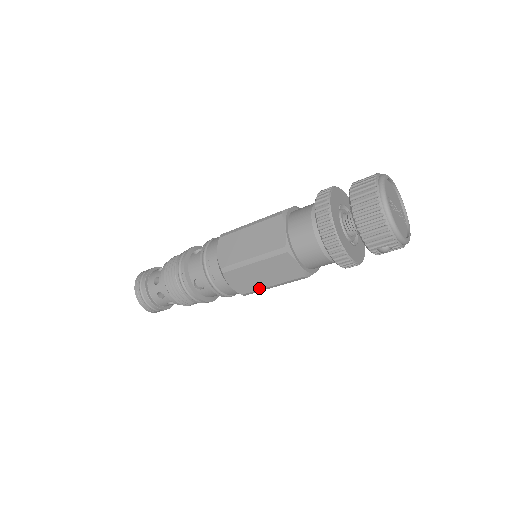
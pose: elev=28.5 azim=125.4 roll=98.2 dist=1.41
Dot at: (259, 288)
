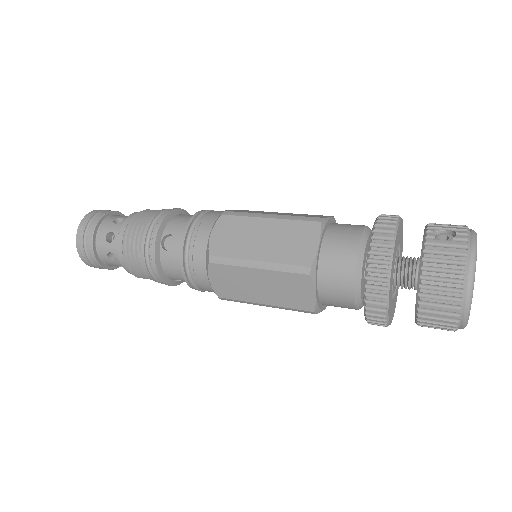
Dot at: occluded
